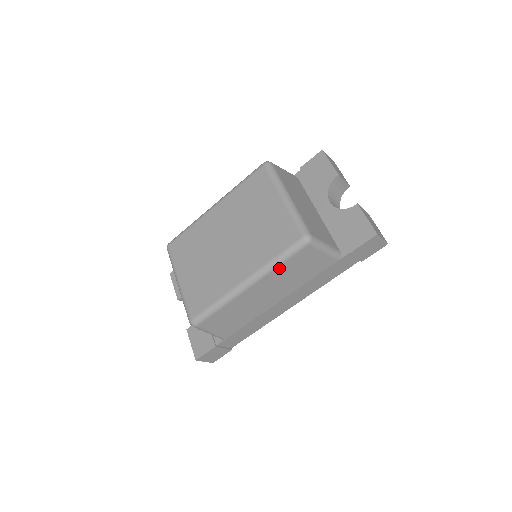
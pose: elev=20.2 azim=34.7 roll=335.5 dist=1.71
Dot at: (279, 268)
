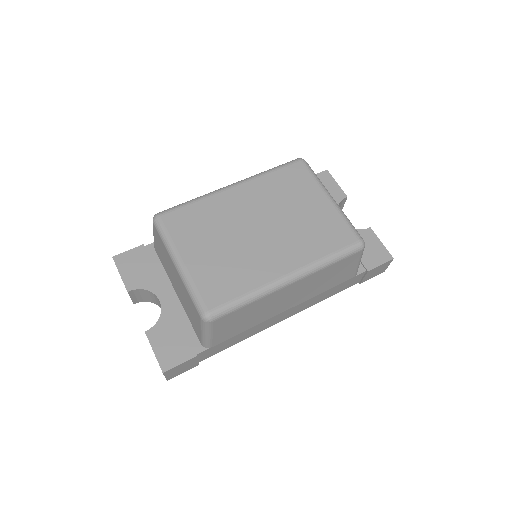
Dot at: (326, 268)
